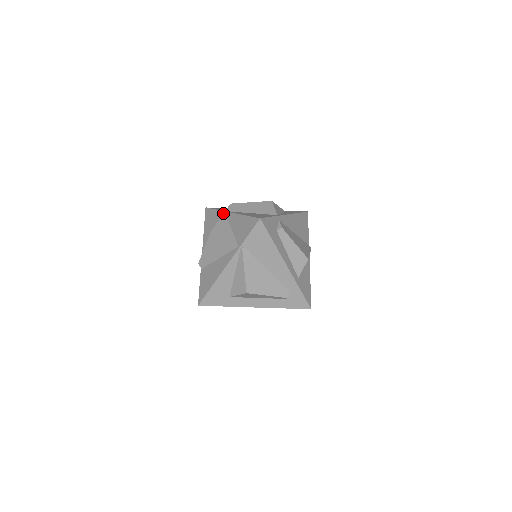
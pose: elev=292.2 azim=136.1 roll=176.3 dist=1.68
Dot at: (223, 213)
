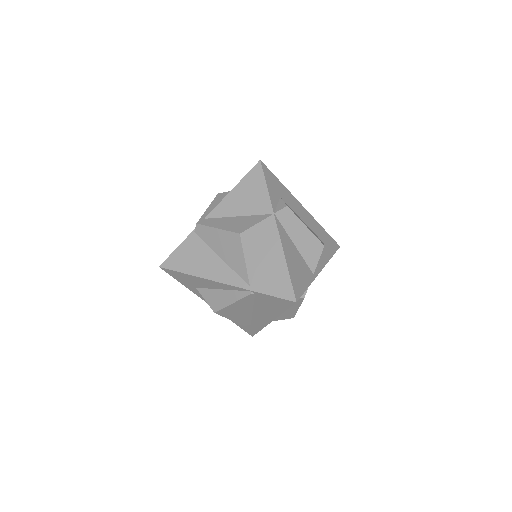
Dot at: (270, 212)
